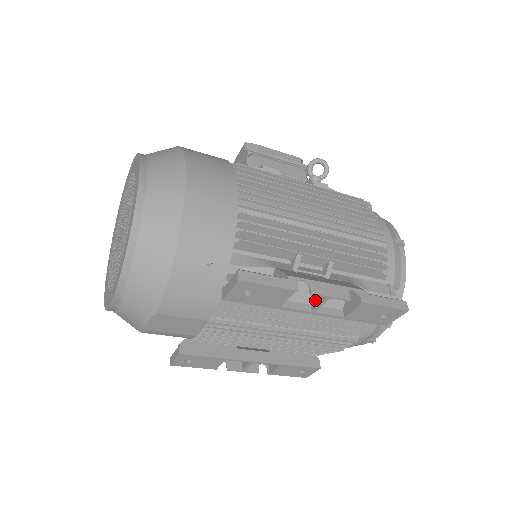
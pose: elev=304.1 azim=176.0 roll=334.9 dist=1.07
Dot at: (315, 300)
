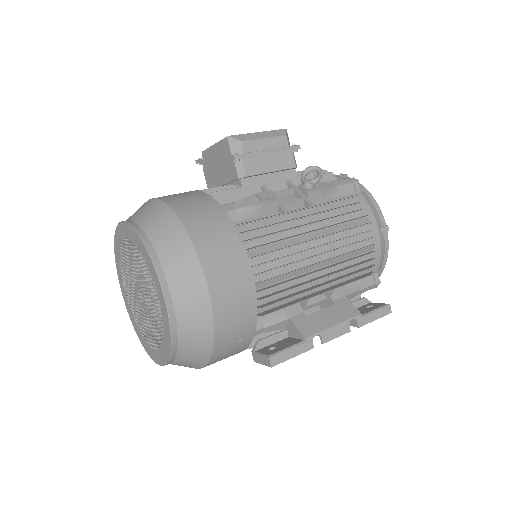
Dot at: occluded
